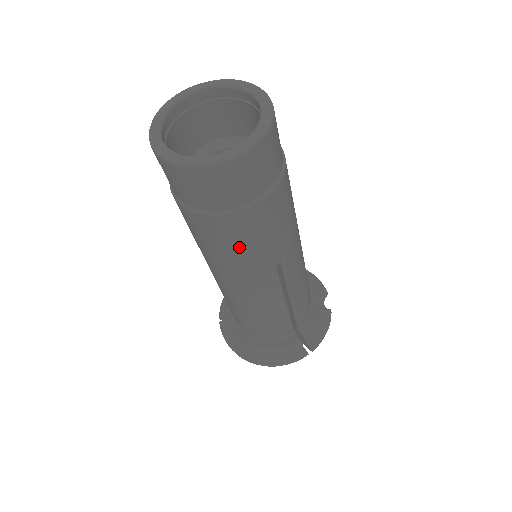
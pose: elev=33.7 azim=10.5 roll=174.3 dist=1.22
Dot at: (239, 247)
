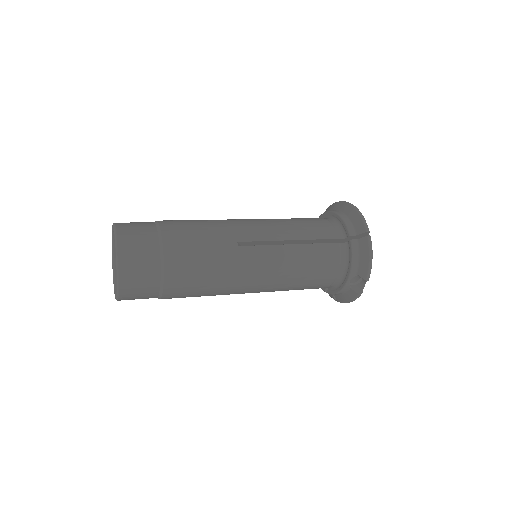
Dot at: occluded
